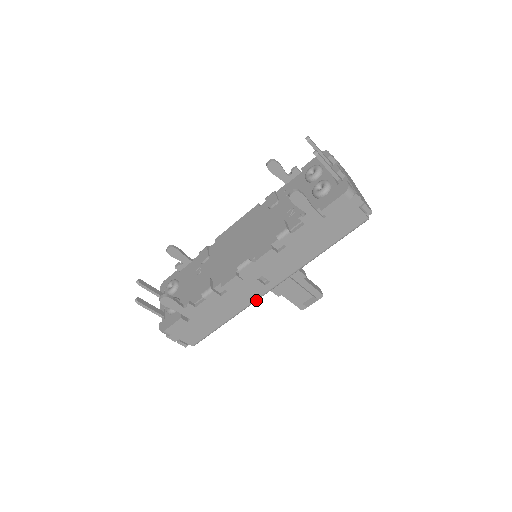
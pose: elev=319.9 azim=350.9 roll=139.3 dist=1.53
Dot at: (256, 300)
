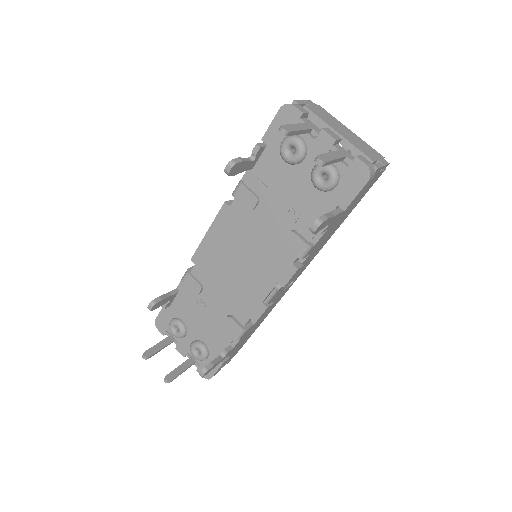
Dot at: (283, 295)
